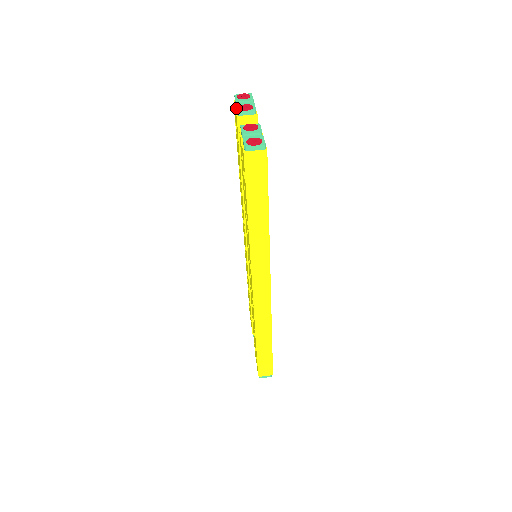
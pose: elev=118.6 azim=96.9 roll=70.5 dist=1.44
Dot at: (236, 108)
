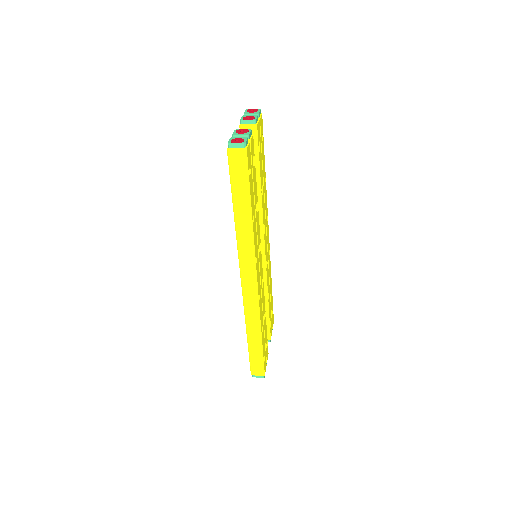
Dot at: occluded
